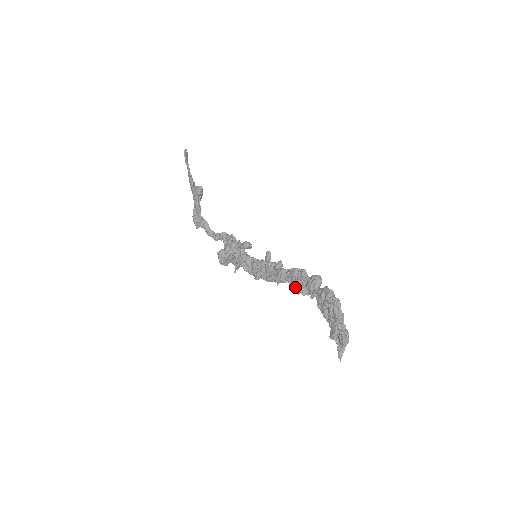
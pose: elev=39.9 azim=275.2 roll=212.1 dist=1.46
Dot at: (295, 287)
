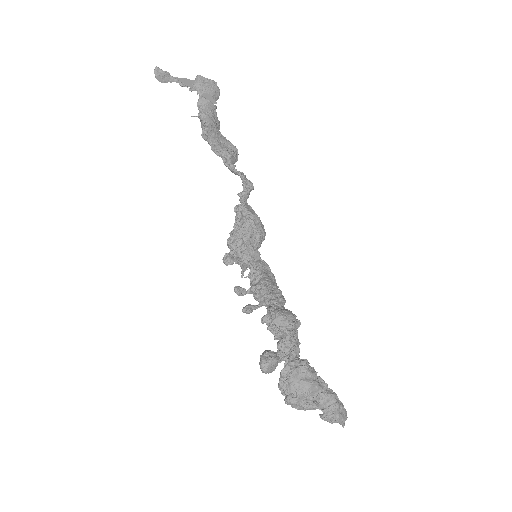
Dot at: occluded
